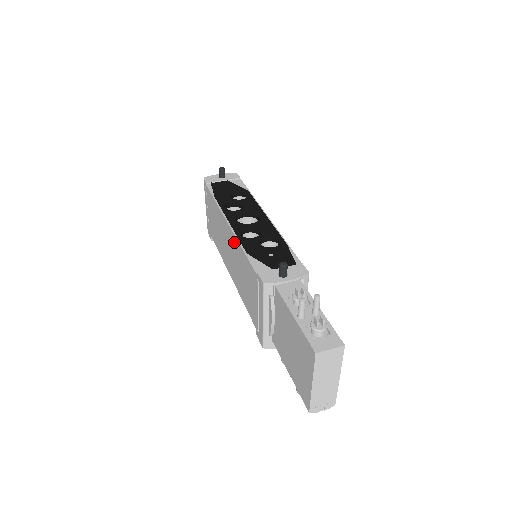
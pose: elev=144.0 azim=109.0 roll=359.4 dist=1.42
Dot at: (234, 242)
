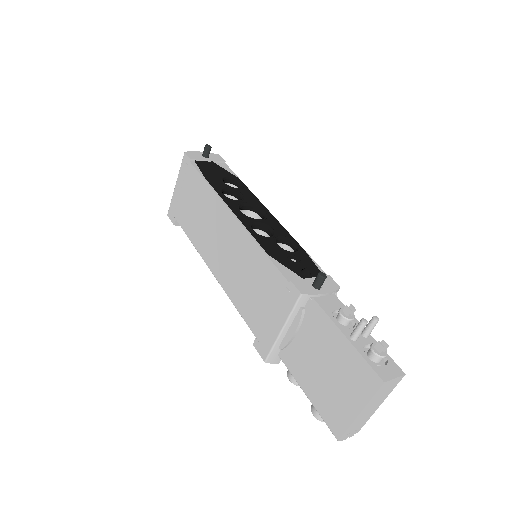
Dot at: (242, 237)
